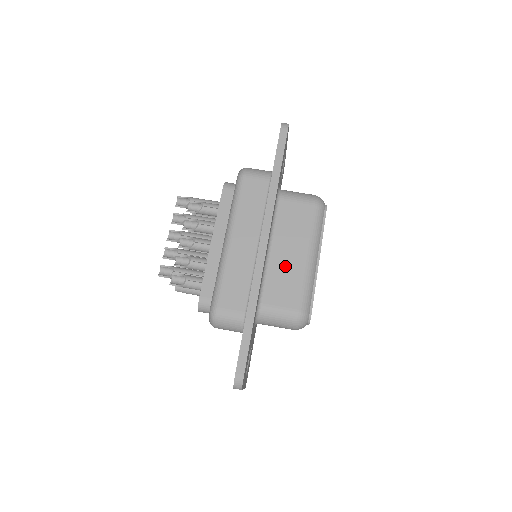
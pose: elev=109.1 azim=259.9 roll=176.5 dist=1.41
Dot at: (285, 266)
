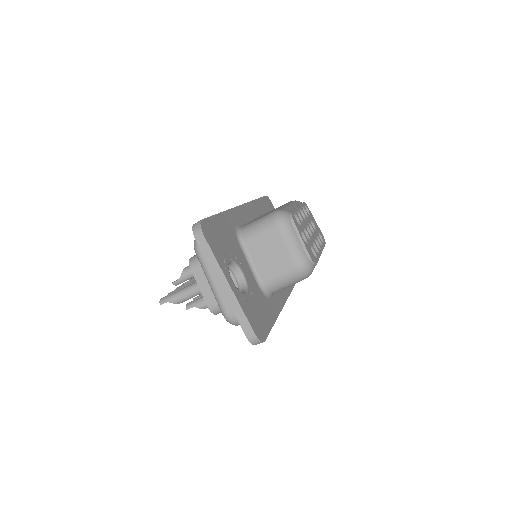
Dot at: occluded
